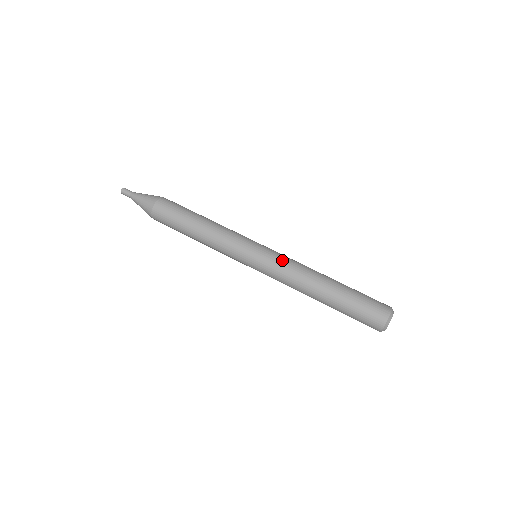
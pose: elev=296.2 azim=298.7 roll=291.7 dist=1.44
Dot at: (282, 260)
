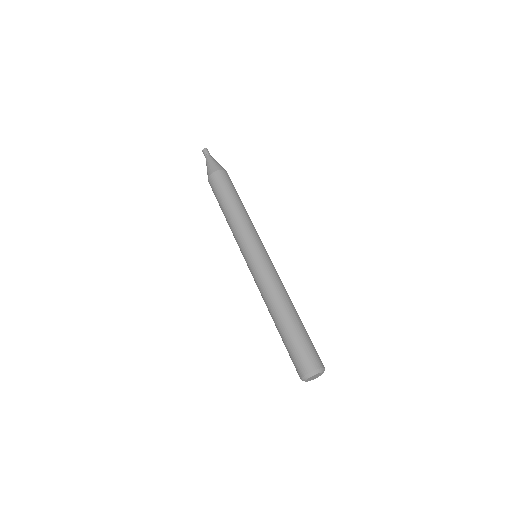
Dot at: (266, 271)
